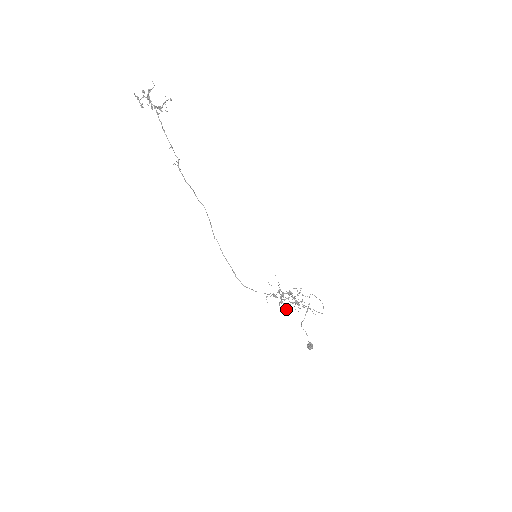
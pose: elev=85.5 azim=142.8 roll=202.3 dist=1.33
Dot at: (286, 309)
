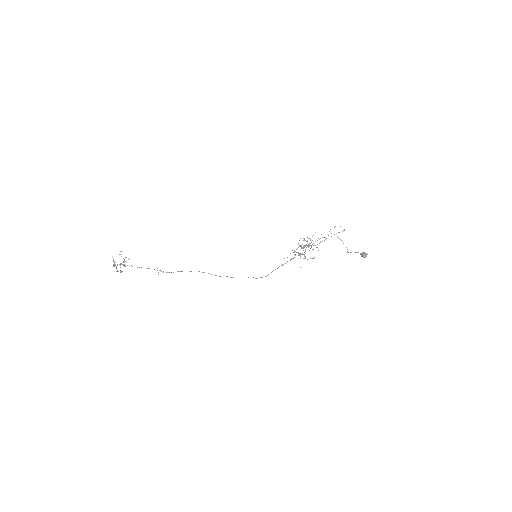
Dot at: (314, 257)
